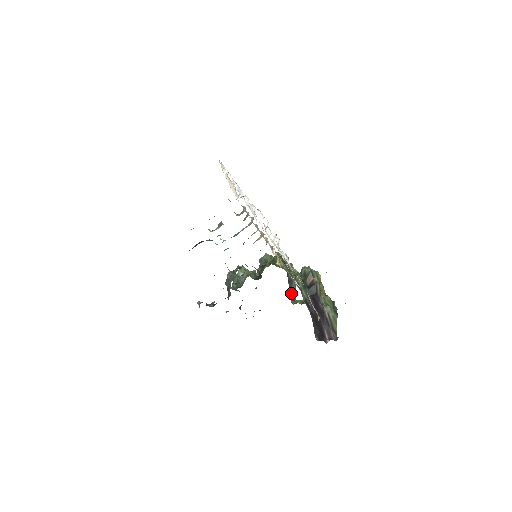
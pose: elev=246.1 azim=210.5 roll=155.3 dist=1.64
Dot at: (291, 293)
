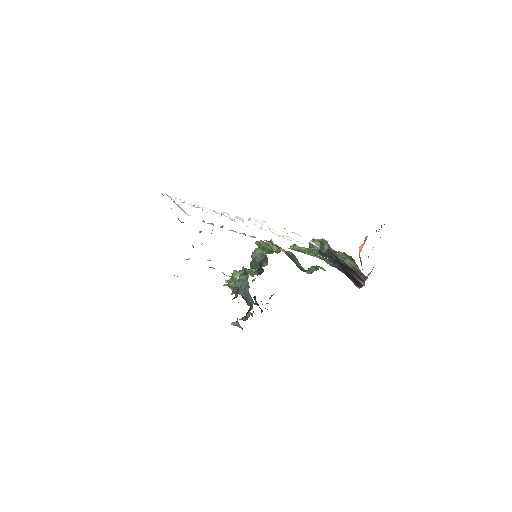
Dot at: (298, 267)
